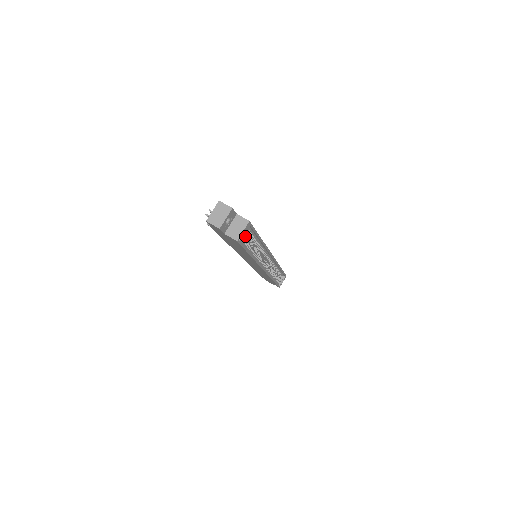
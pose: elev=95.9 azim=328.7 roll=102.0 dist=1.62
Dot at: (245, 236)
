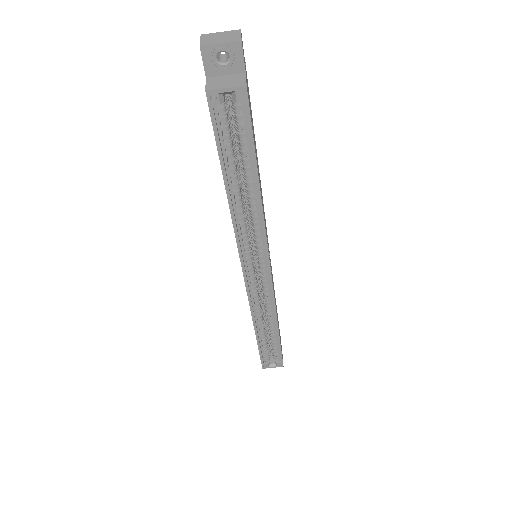
Dot at: (238, 142)
